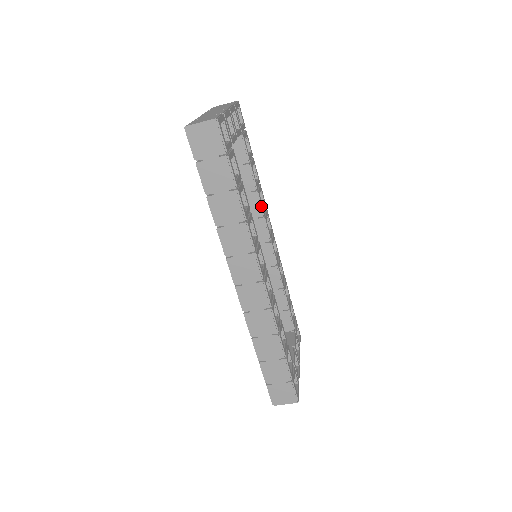
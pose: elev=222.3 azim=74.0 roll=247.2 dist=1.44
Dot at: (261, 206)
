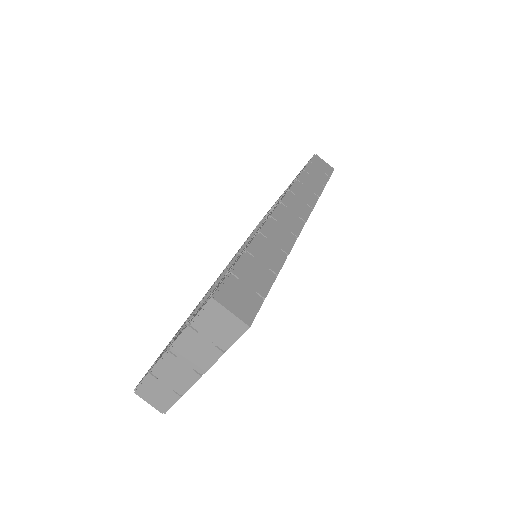
Dot at: occluded
